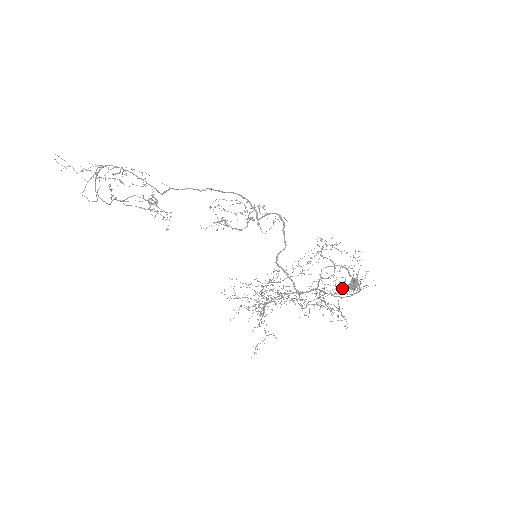
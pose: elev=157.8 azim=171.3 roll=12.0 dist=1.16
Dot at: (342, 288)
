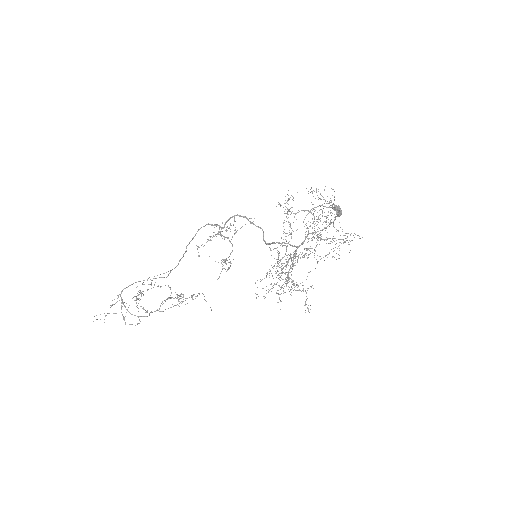
Dot at: (322, 216)
